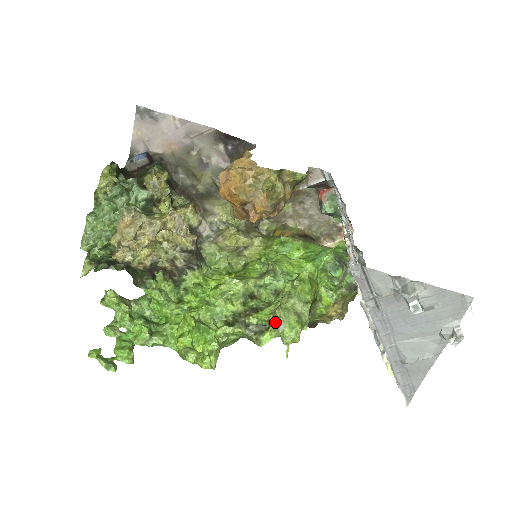
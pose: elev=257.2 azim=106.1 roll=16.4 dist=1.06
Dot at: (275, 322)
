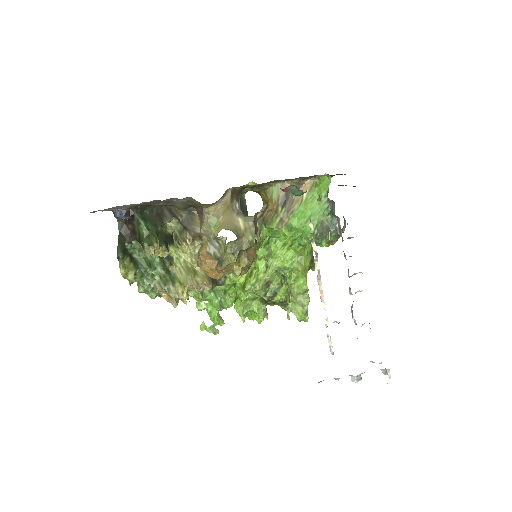
Dot at: occluded
